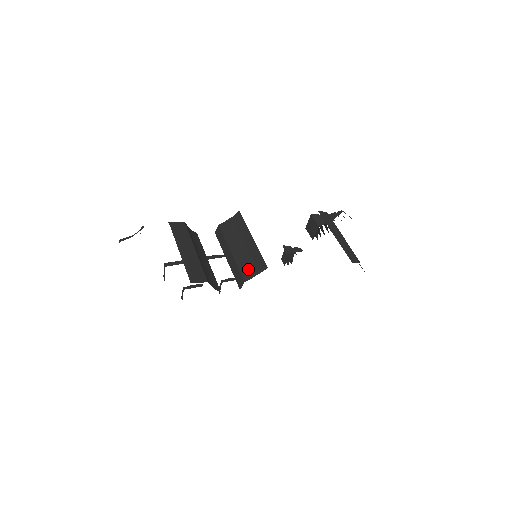
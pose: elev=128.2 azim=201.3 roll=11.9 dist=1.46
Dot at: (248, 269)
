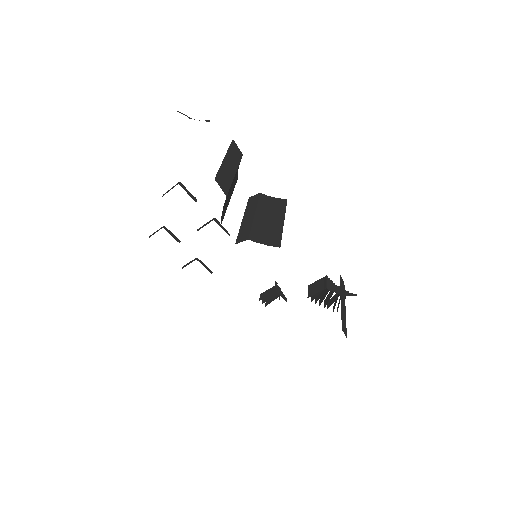
Dot at: (260, 235)
